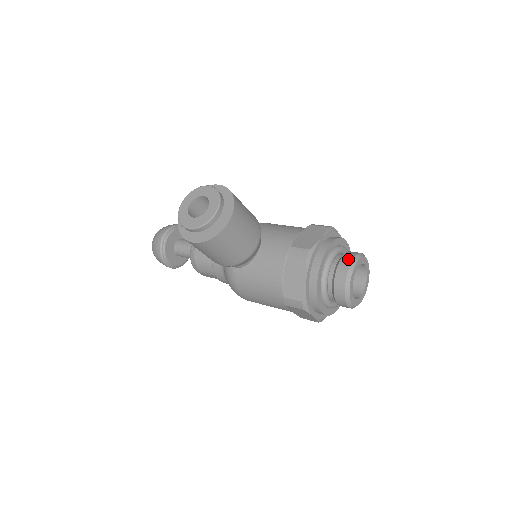
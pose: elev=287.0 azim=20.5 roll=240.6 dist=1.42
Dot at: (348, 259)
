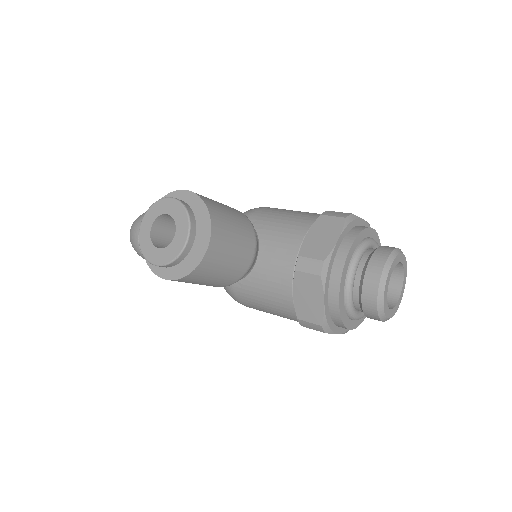
Dot at: (378, 264)
